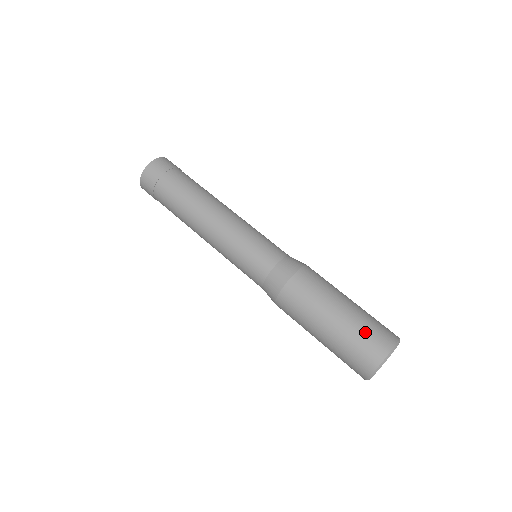
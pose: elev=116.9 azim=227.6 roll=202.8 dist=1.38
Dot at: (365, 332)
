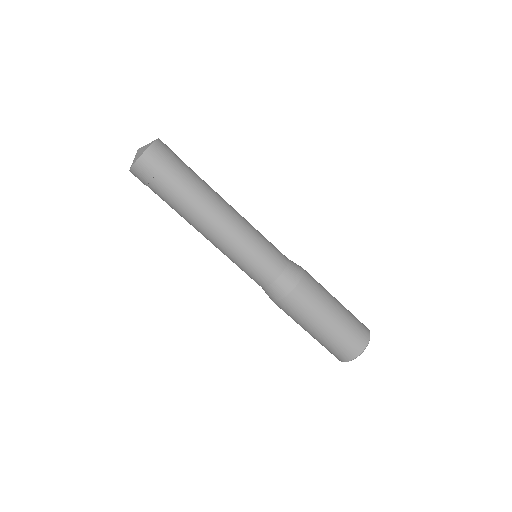
Dot at: (346, 337)
